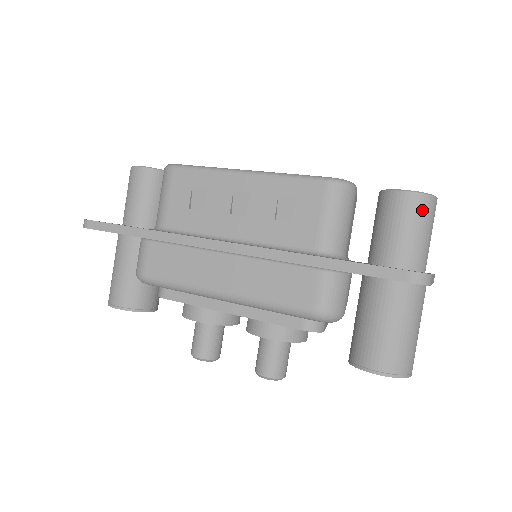
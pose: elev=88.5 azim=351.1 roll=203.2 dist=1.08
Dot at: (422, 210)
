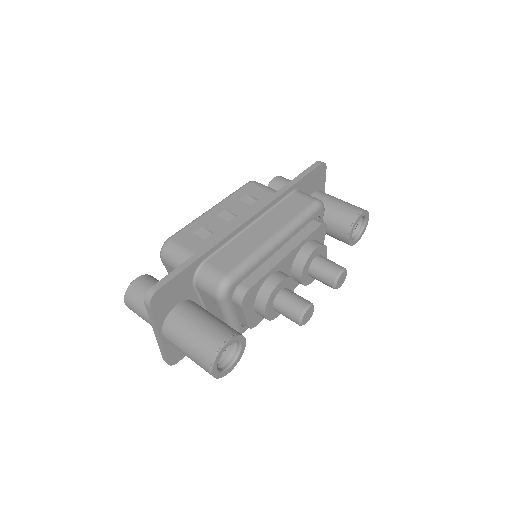
Dot at: (287, 179)
